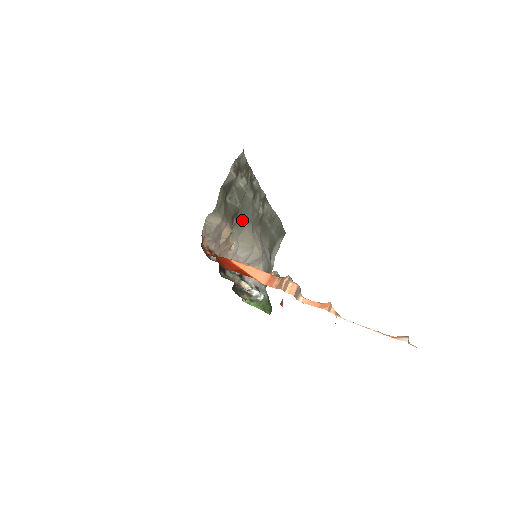
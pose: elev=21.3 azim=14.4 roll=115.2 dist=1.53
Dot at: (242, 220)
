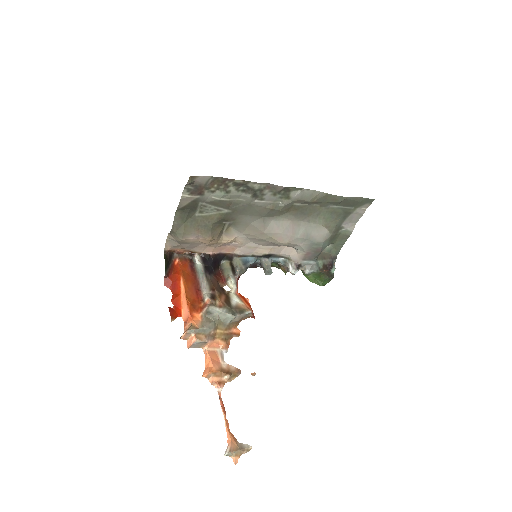
Dot at: (242, 219)
